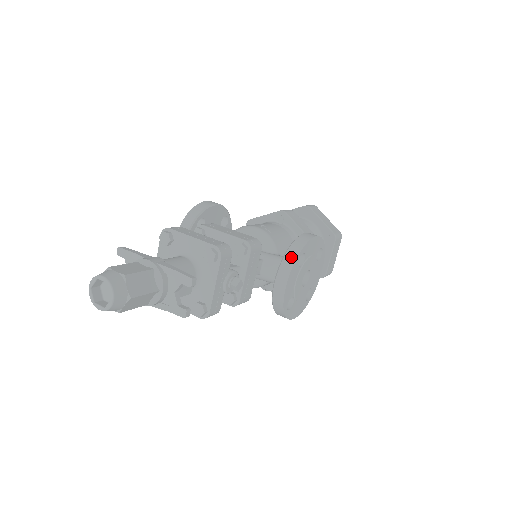
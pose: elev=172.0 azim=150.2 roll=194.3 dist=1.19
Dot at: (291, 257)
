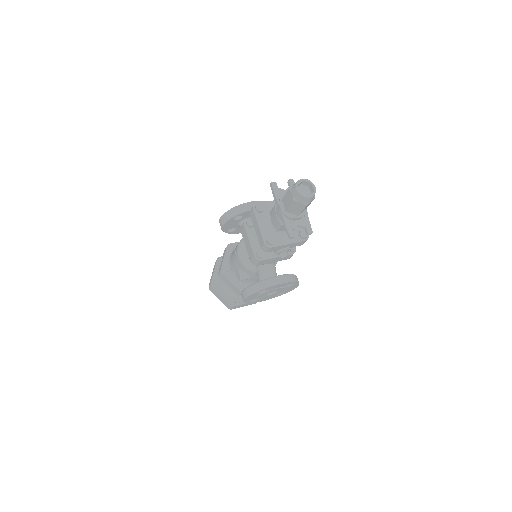
Dot at: (294, 278)
